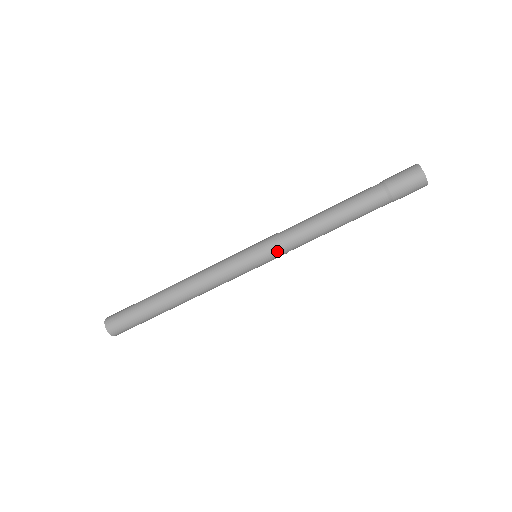
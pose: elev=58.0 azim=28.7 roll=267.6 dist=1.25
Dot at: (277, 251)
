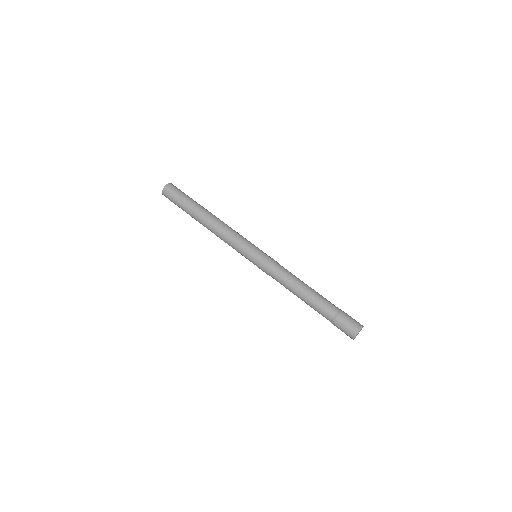
Dot at: (264, 269)
